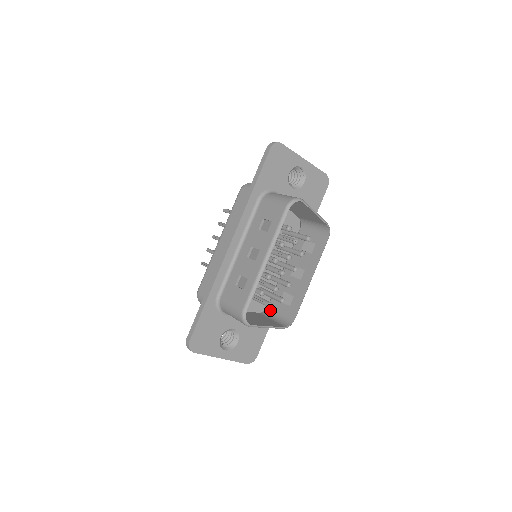
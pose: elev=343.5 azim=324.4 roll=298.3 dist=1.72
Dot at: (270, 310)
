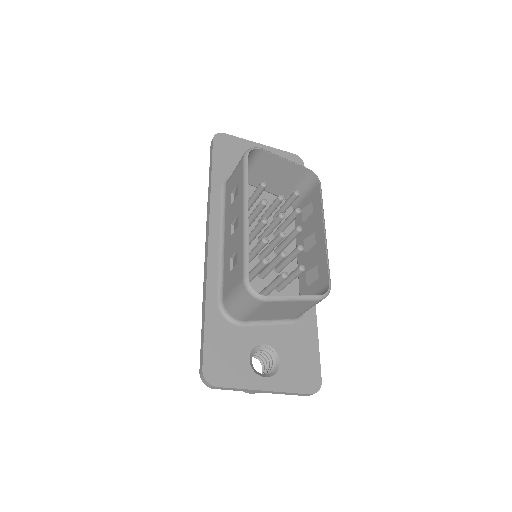
Dot at: occluded
